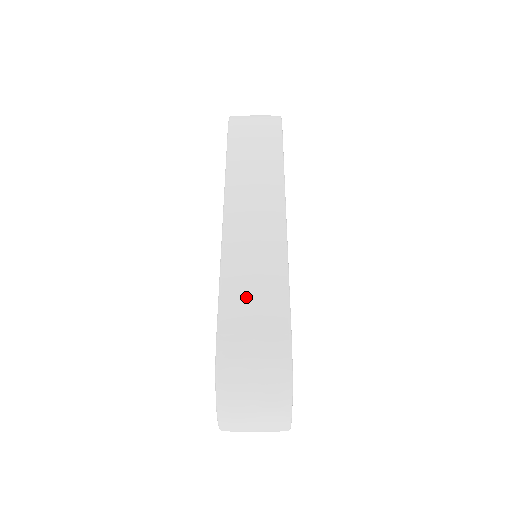
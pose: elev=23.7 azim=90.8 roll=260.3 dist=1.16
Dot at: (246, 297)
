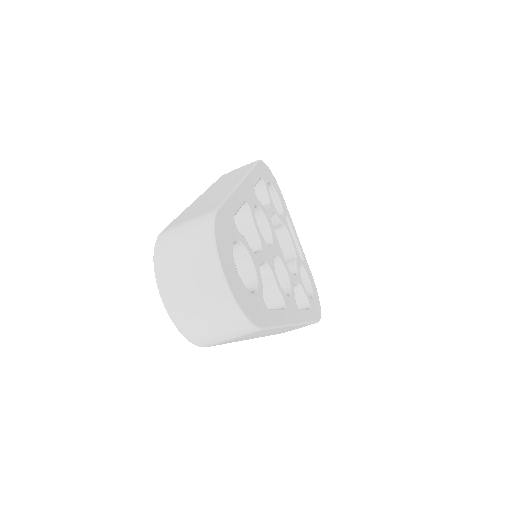
Dot at: (192, 212)
